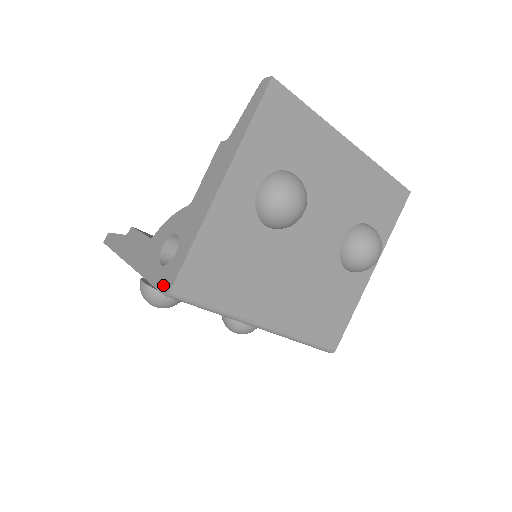
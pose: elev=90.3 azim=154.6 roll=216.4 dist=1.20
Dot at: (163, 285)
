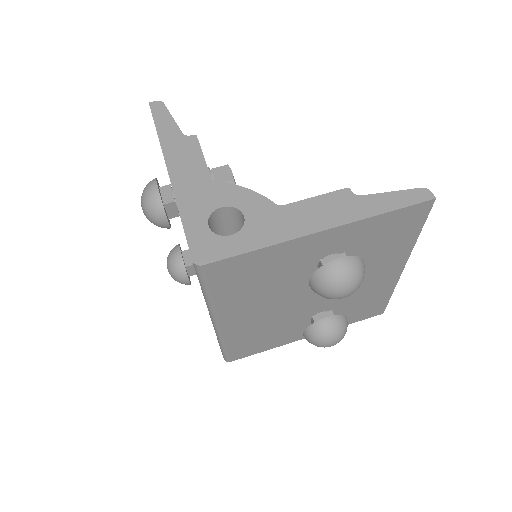
Dot at: (198, 249)
